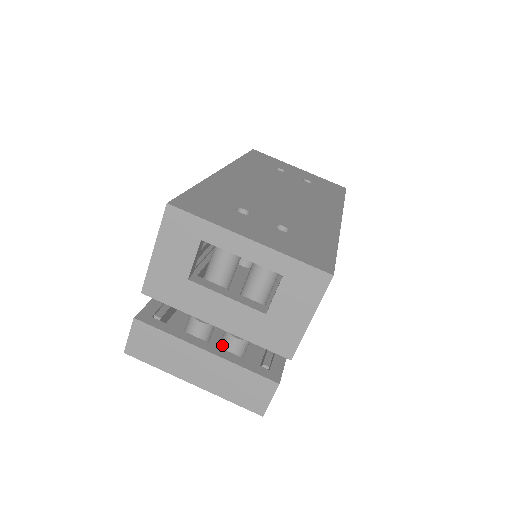
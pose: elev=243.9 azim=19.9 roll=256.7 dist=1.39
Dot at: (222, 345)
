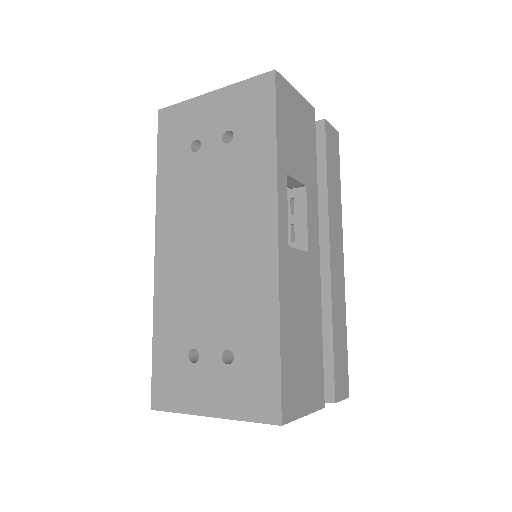
Dot at: occluded
